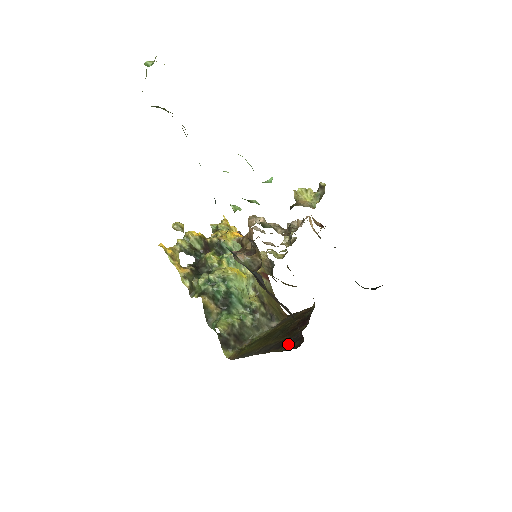
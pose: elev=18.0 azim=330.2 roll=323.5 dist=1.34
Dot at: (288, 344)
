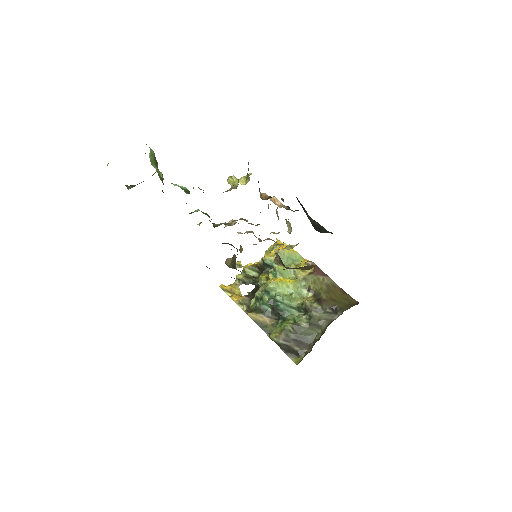
Dot at: occluded
